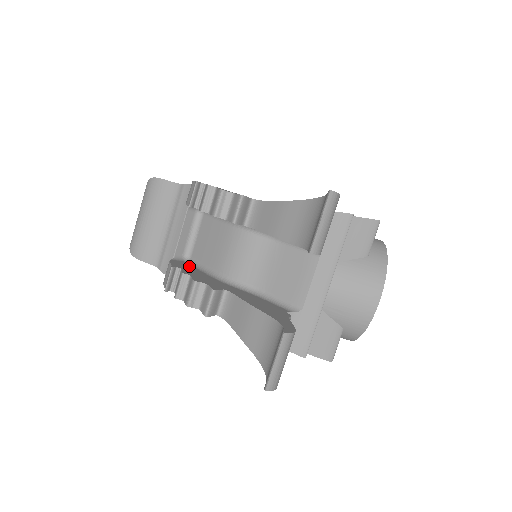
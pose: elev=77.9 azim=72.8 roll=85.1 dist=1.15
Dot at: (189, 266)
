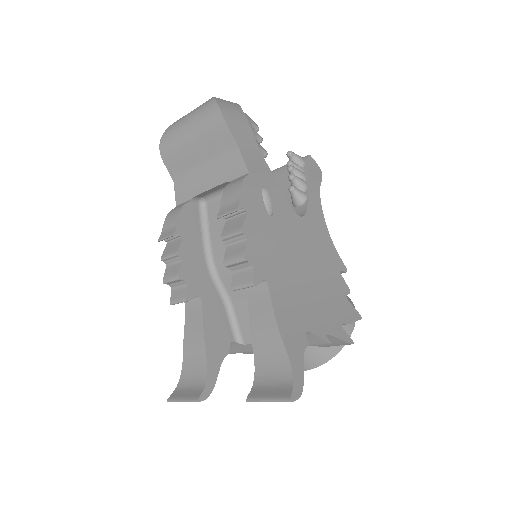
Dot at: (195, 223)
